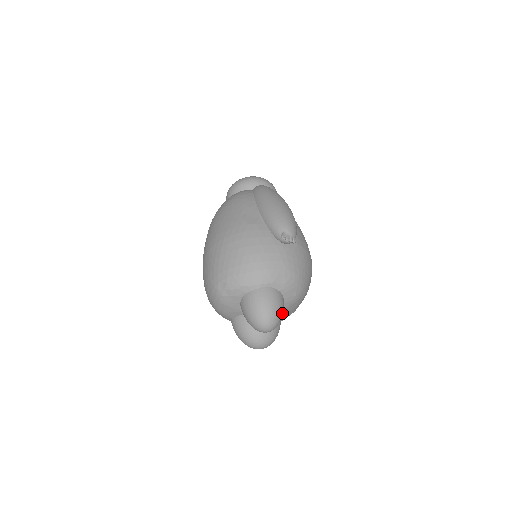
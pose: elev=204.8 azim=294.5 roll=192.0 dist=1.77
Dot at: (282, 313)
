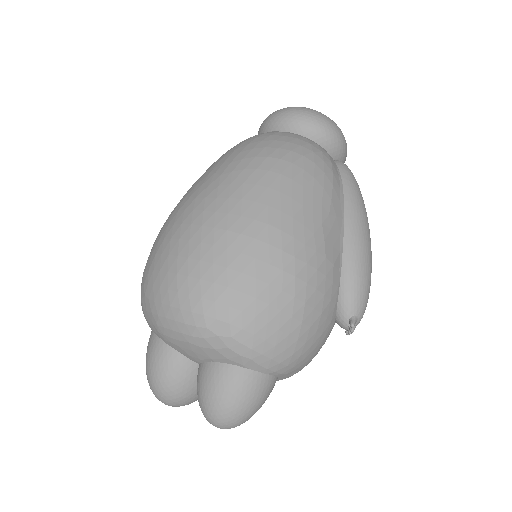
Dot at: occluded
